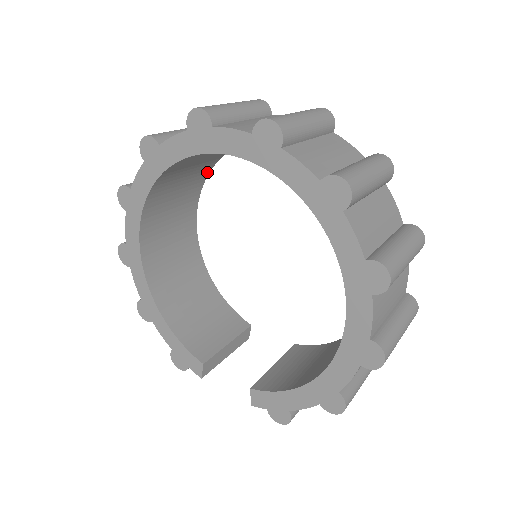
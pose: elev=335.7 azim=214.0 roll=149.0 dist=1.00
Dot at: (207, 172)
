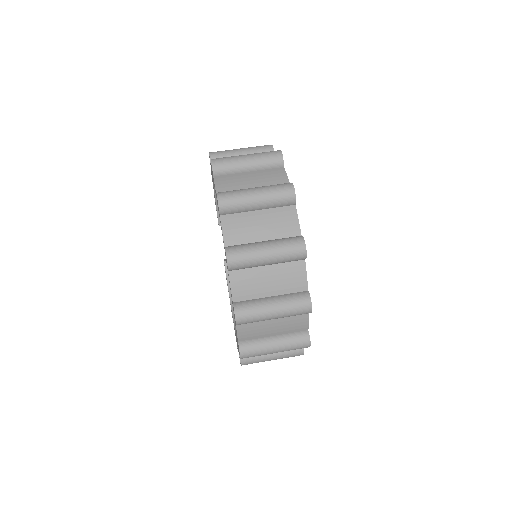
Dot at: occluded
